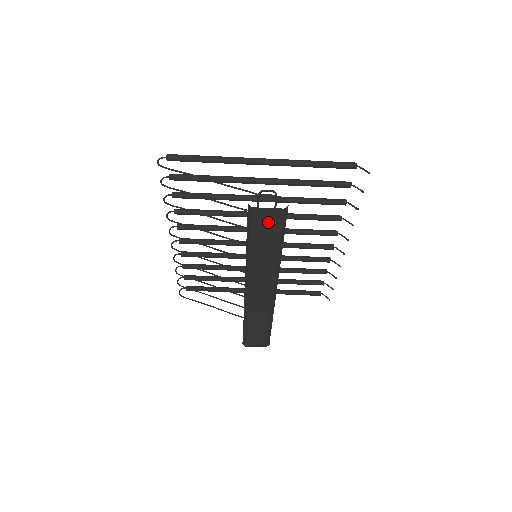
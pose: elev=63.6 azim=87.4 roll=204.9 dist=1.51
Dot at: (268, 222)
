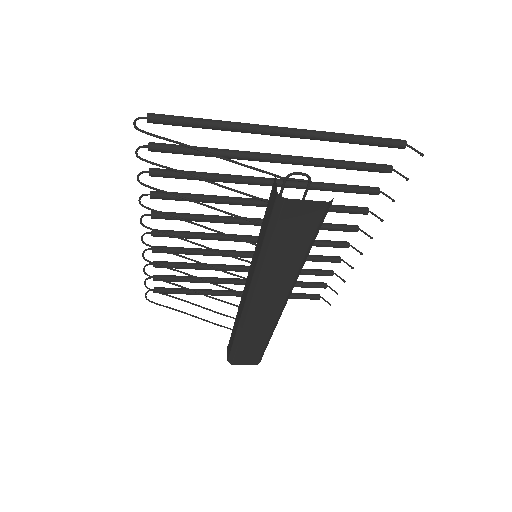
Dot at: (301, 219)
